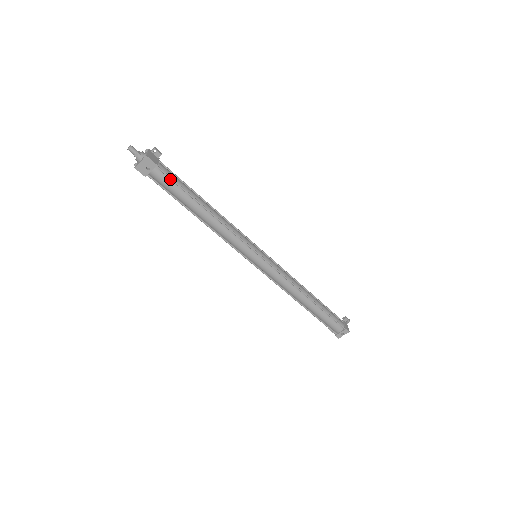
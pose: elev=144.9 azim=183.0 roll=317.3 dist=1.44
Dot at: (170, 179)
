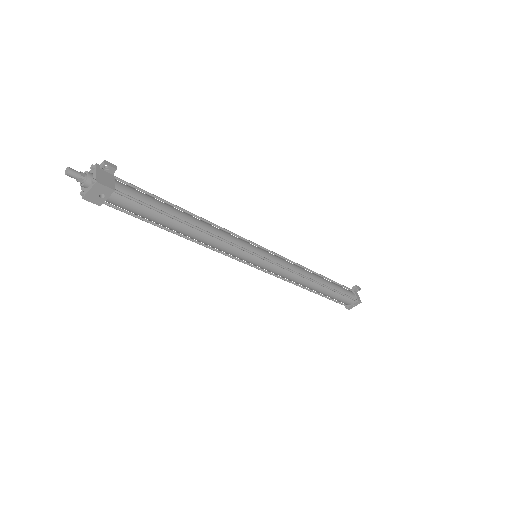
Dot at: (136, 202)
